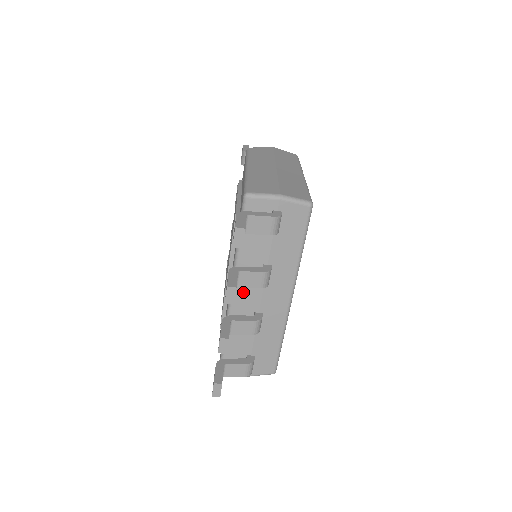
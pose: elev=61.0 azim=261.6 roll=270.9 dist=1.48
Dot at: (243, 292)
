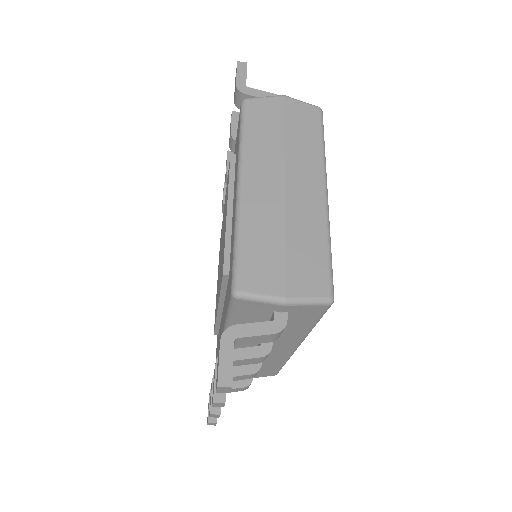
Dot at: (237, 347)
